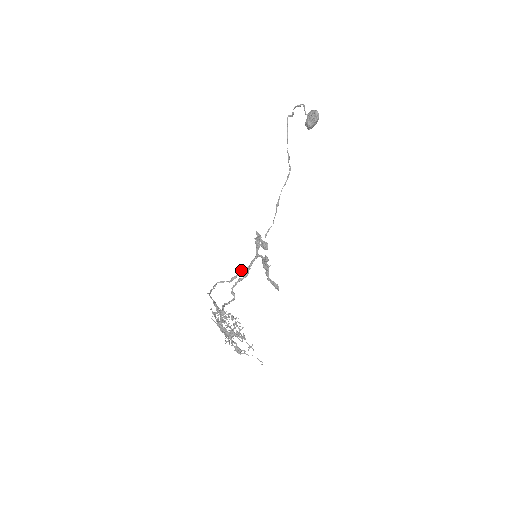
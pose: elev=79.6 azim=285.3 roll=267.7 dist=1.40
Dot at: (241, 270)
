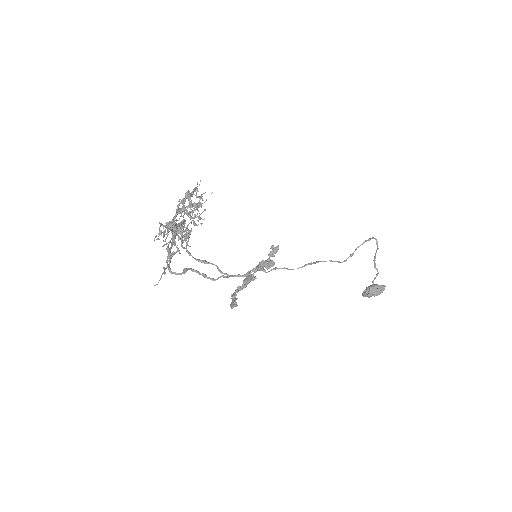
Dot at: occluded
